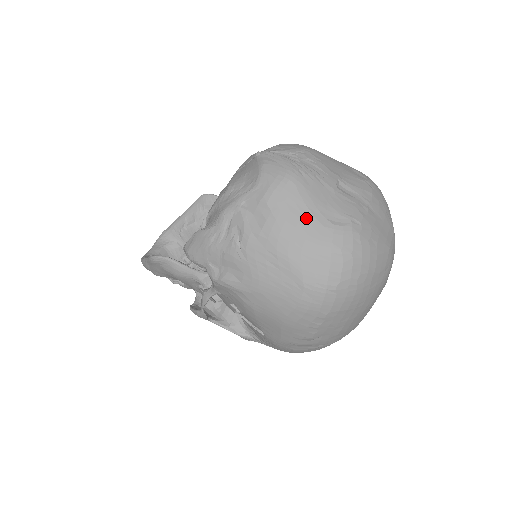
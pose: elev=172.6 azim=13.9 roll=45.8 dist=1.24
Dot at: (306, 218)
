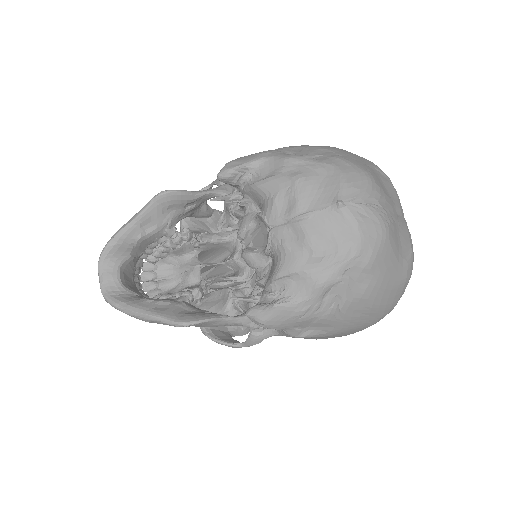
Dot at: (395, 267)
